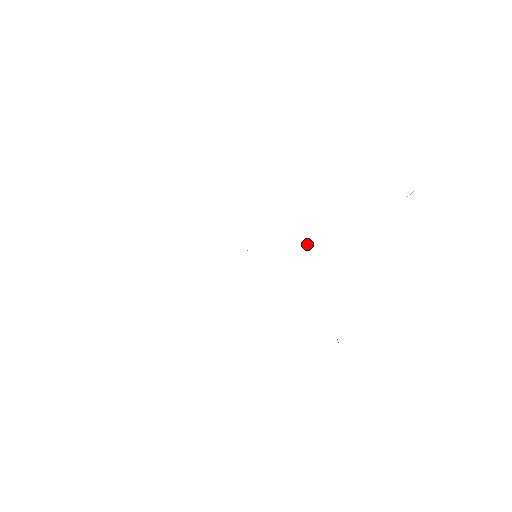
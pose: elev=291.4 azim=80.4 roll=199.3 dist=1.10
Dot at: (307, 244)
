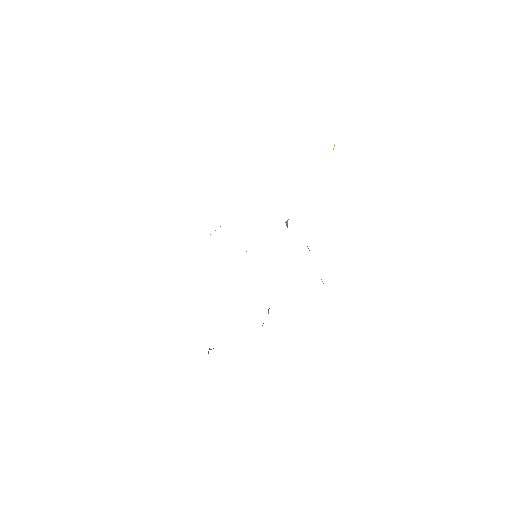
Dot at: (287, 226)
